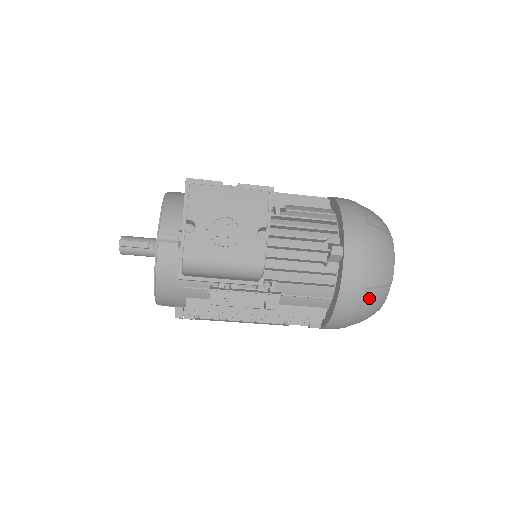
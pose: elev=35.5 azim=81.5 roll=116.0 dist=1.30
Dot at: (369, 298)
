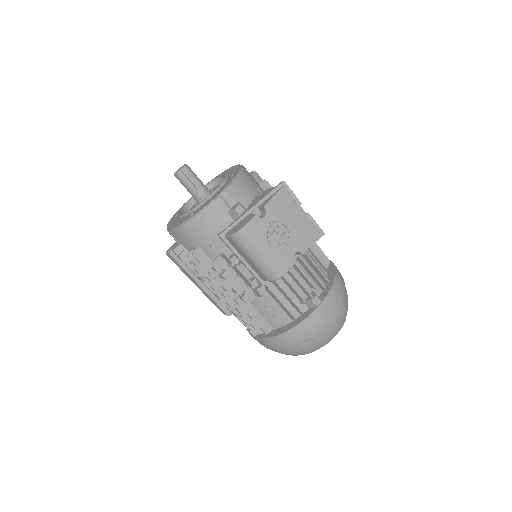
Dot at: (305, 345)
